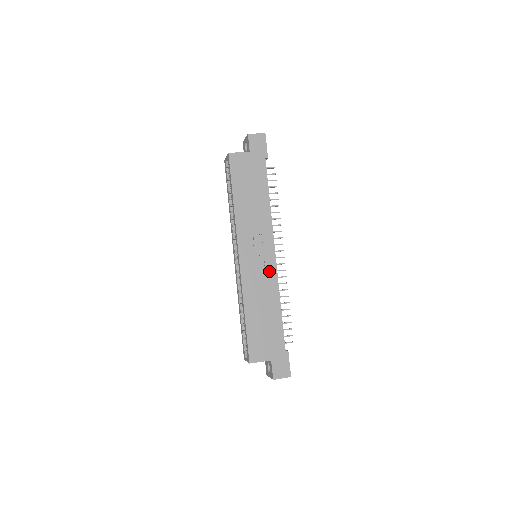
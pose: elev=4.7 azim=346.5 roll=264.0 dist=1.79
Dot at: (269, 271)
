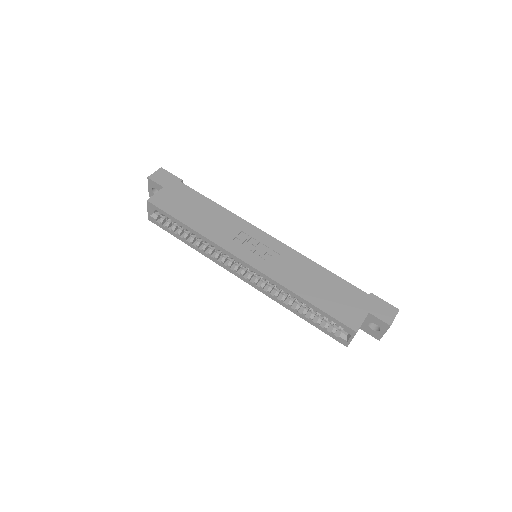
Dot at: (280, 250)
